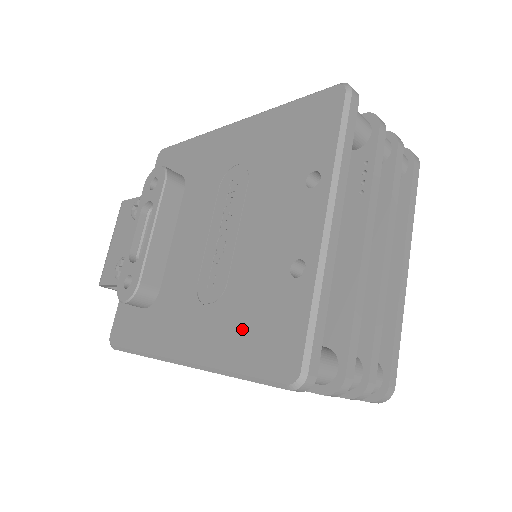
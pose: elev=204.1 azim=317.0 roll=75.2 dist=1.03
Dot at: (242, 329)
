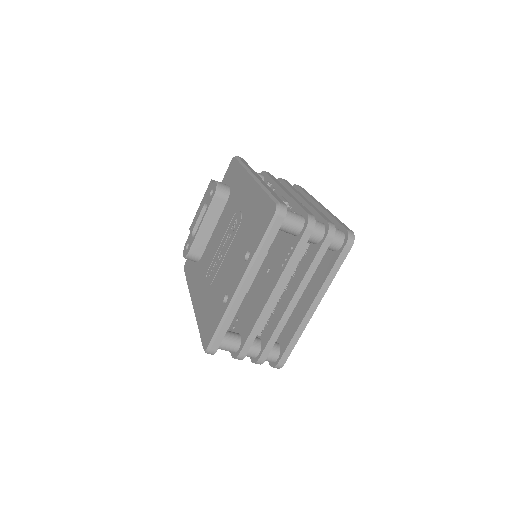
Dot at: (206, 310)
